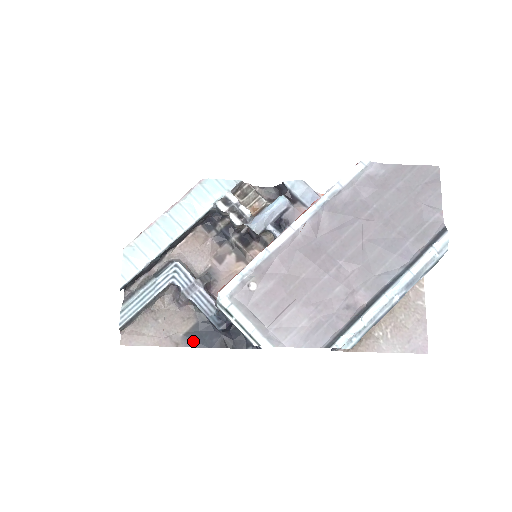
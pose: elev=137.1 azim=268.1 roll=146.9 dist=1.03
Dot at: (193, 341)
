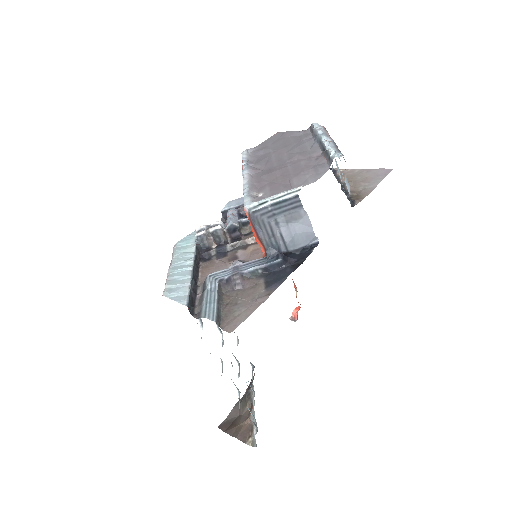
Dot at: (276, 284)
